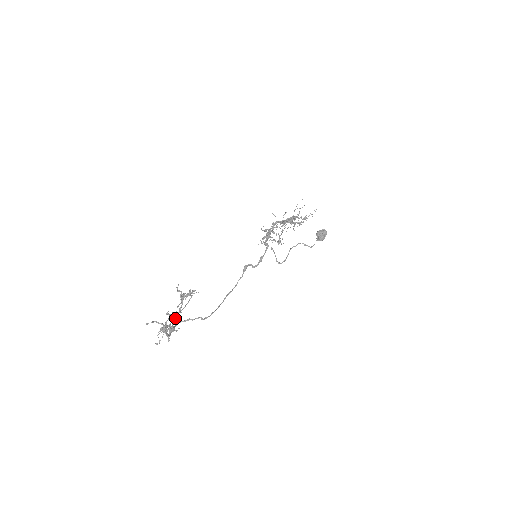
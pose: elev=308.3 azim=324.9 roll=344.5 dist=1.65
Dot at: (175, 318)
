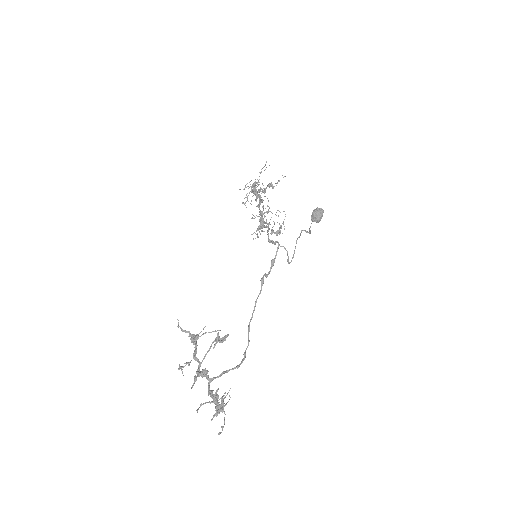
Dot at: (202, 376)
